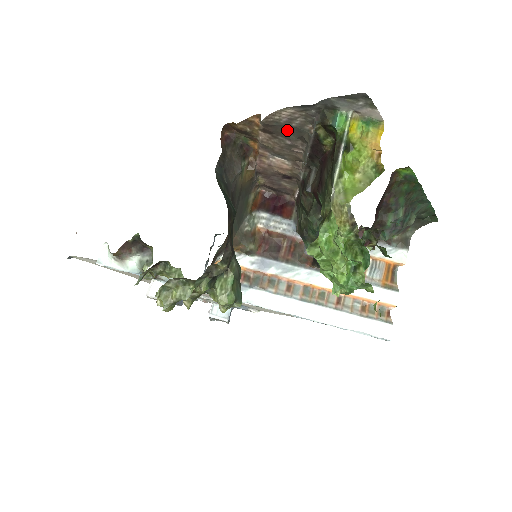
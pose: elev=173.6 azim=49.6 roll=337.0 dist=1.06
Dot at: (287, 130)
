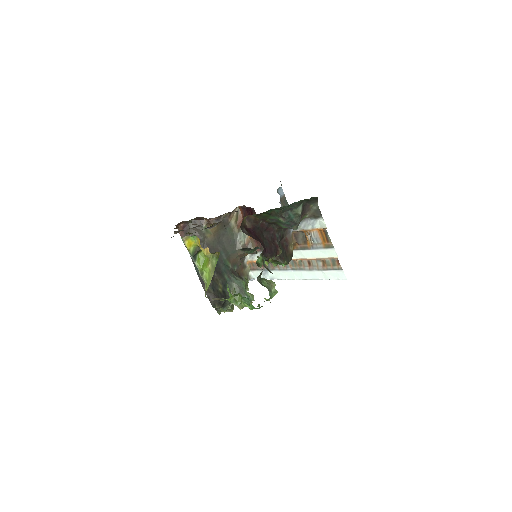
Dot at: occluded
